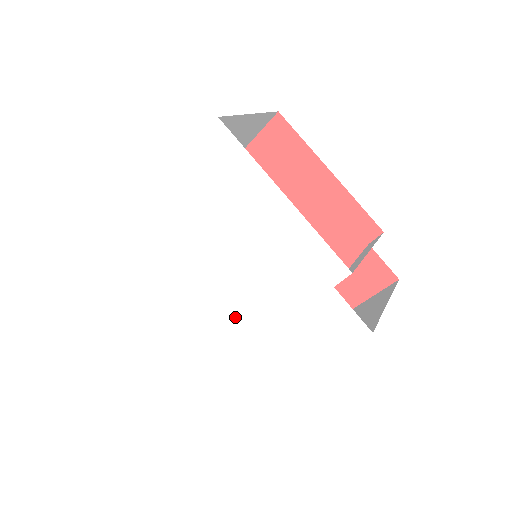
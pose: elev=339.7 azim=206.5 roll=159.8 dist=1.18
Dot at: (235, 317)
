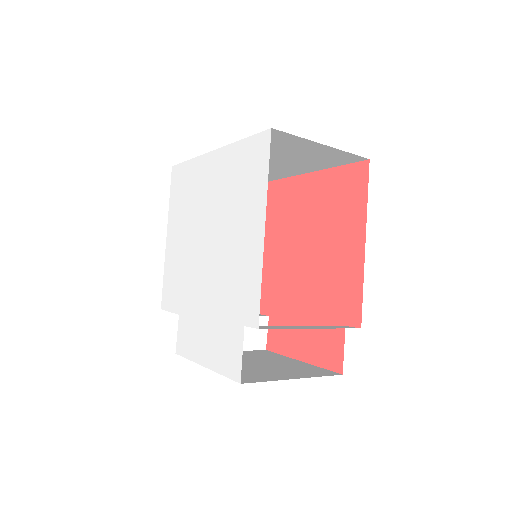
Dot at: (193, 283)
